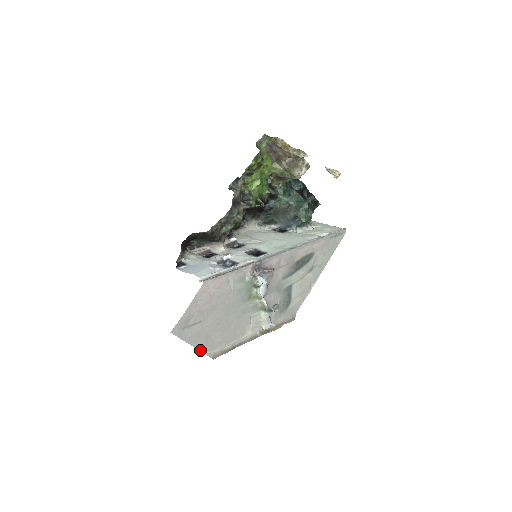
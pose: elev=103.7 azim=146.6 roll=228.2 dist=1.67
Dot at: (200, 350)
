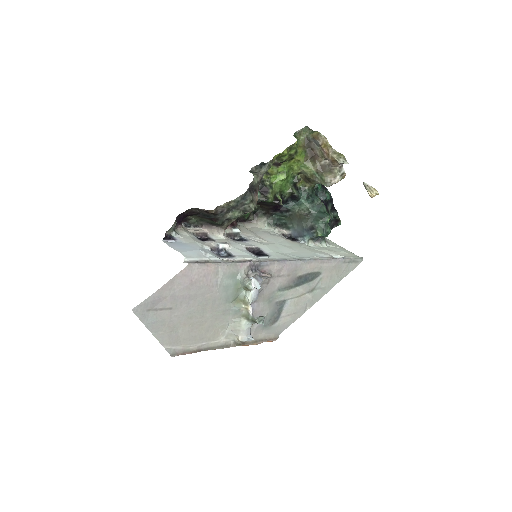
Dot at: (160, 341)
